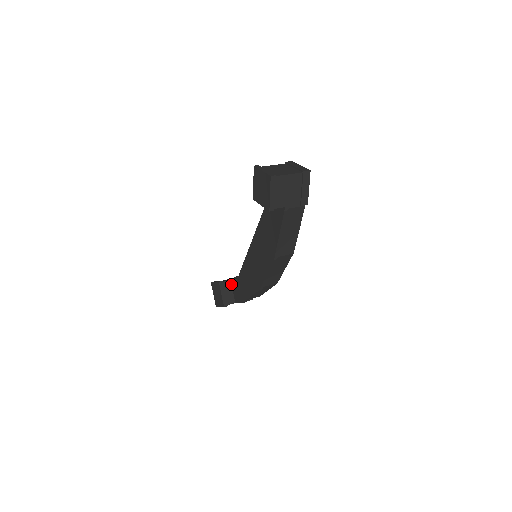
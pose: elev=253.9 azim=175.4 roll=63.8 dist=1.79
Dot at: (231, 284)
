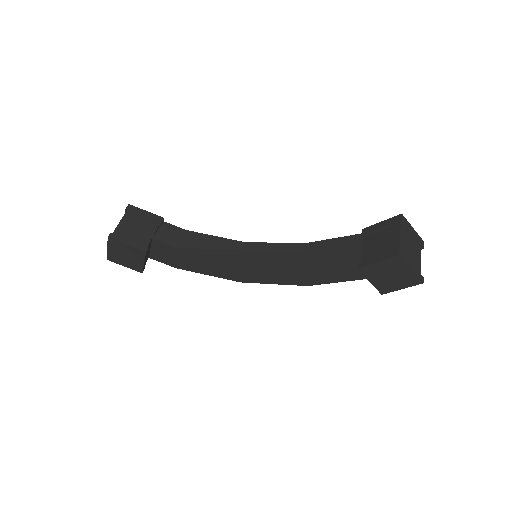
Dot at: (151, 242)
